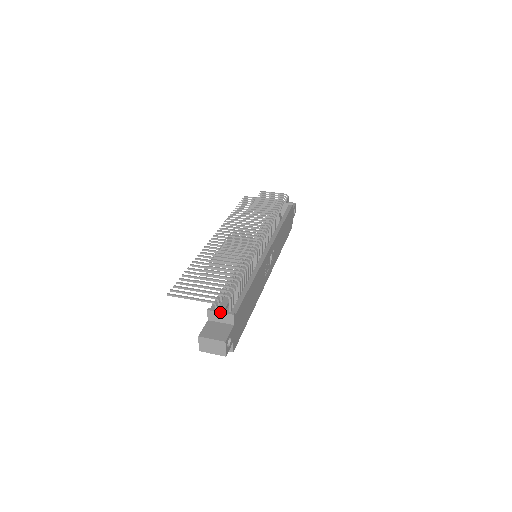
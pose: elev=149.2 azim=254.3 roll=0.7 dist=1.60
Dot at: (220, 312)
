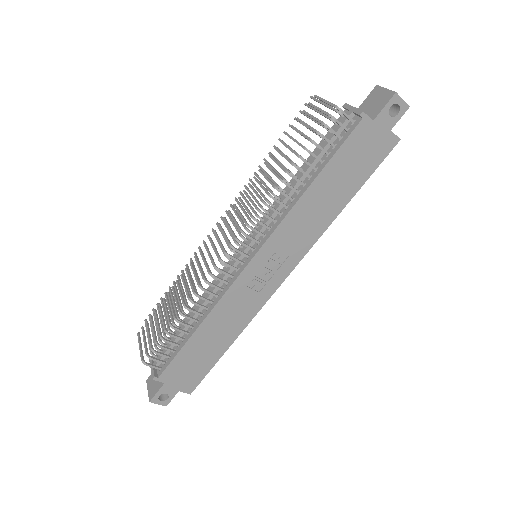
Dot at: occluded
